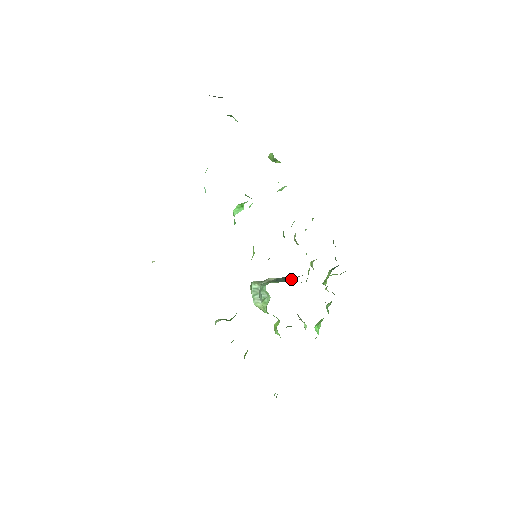
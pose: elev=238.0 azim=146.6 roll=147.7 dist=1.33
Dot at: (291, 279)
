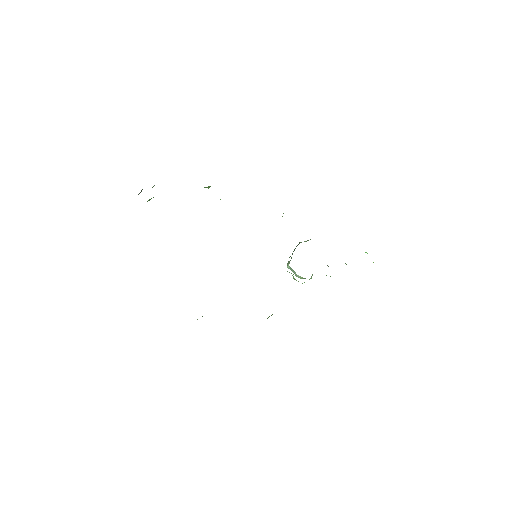
Dot at: occluded
